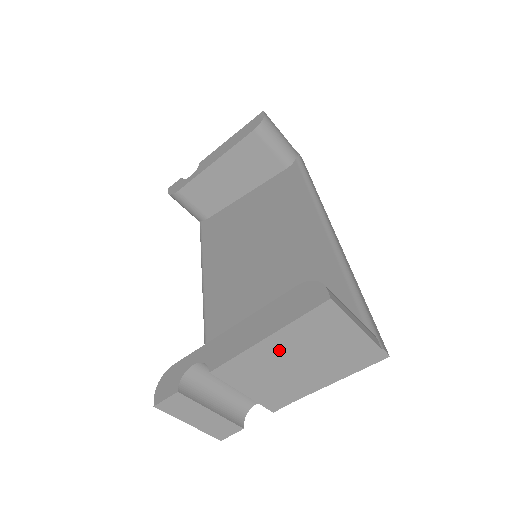
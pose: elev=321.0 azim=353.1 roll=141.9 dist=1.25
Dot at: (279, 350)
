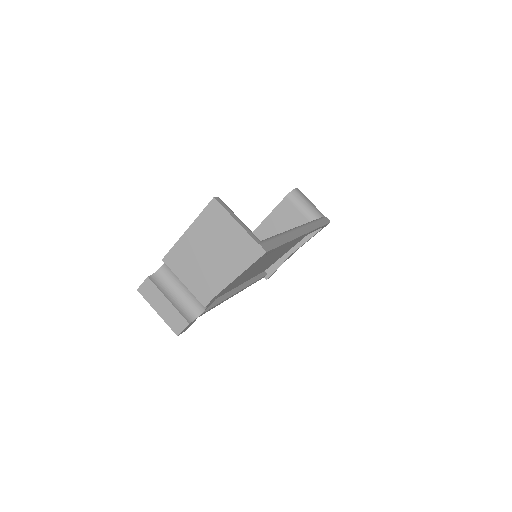
Dot at: (196, 241)
